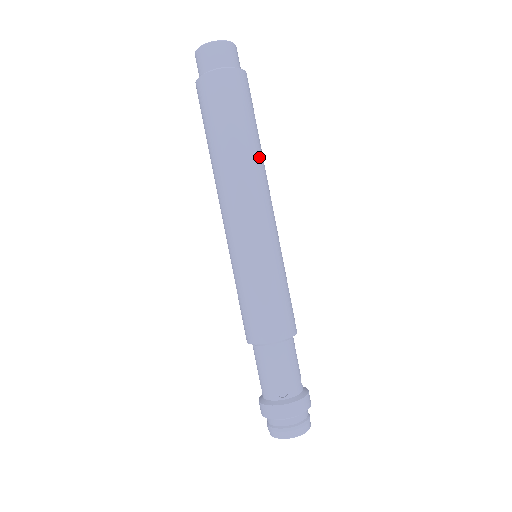
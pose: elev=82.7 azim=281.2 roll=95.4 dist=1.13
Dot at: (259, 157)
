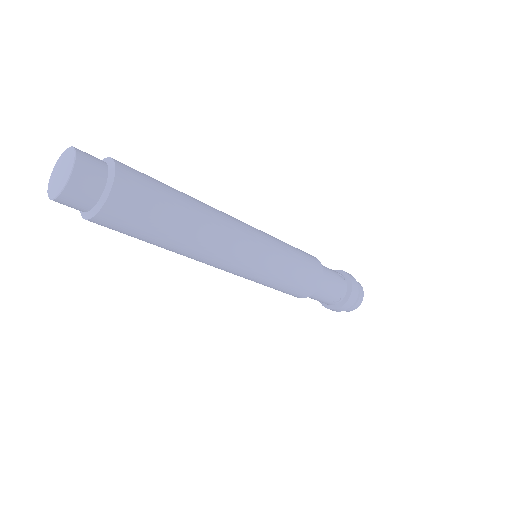
Dot at: (203, 218)
